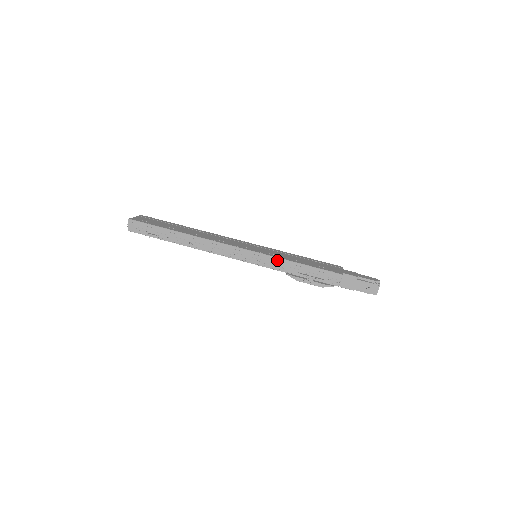
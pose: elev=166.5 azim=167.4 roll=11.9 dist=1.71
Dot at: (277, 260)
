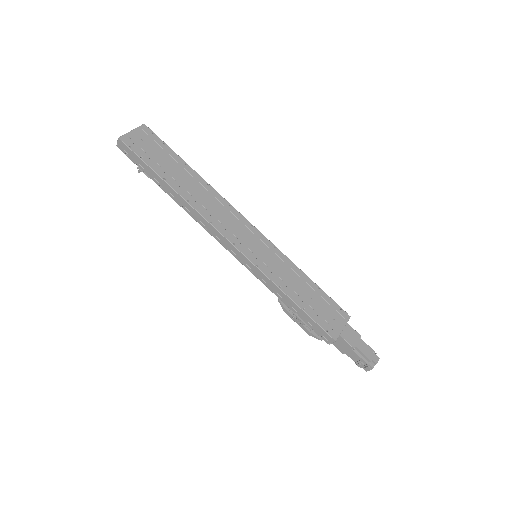
Dot at: (272, 284)
